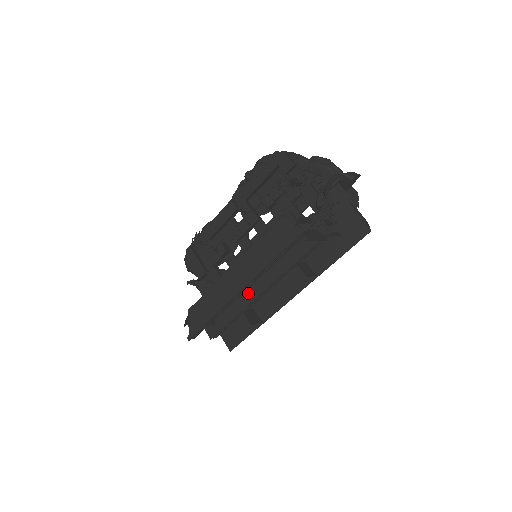
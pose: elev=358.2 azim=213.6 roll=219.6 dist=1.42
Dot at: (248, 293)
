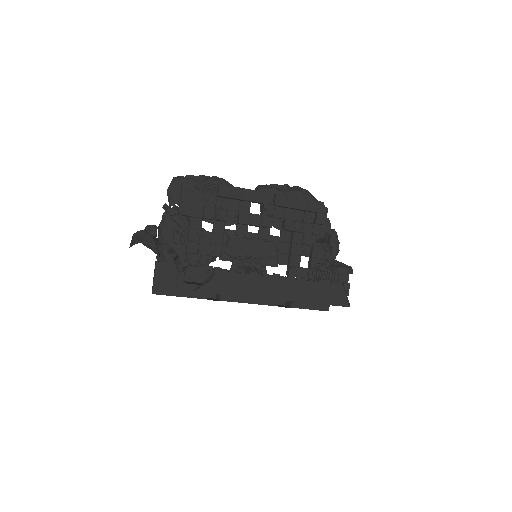
Dot at: occluded
